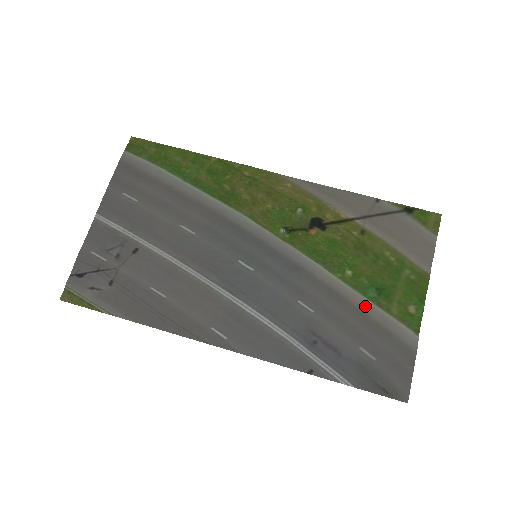
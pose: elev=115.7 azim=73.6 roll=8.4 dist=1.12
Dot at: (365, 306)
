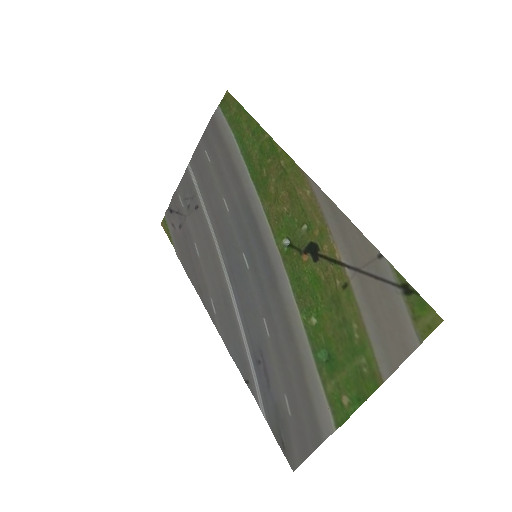
Dot at: (307, 363)
